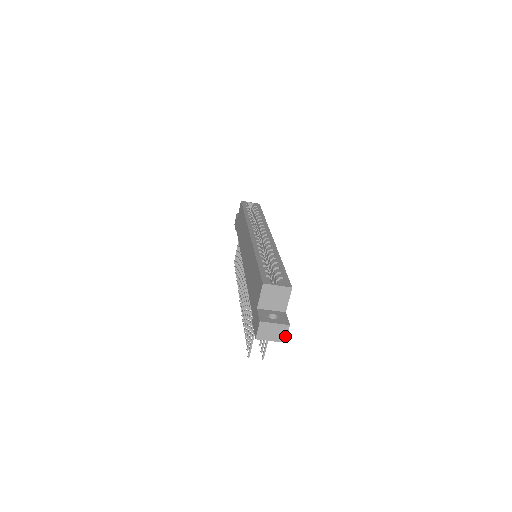
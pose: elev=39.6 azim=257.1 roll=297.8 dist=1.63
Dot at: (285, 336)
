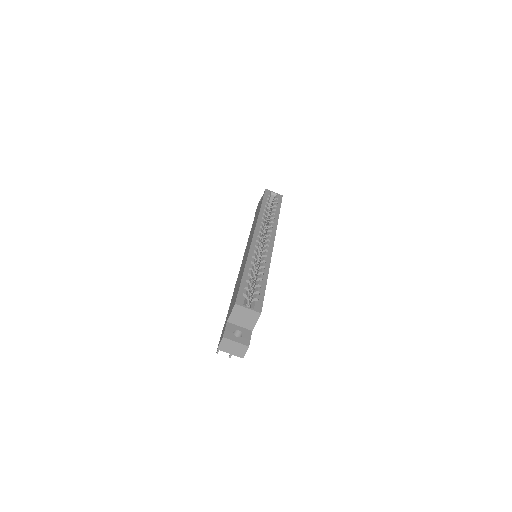
Dot at: (243, 354)
